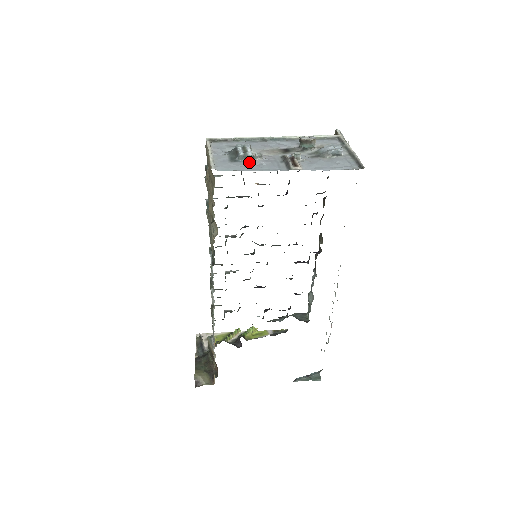
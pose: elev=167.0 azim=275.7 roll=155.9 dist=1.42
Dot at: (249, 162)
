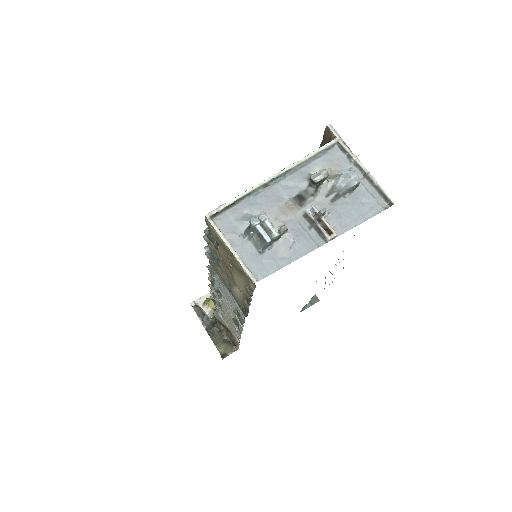
Dot at: (280, 246)
